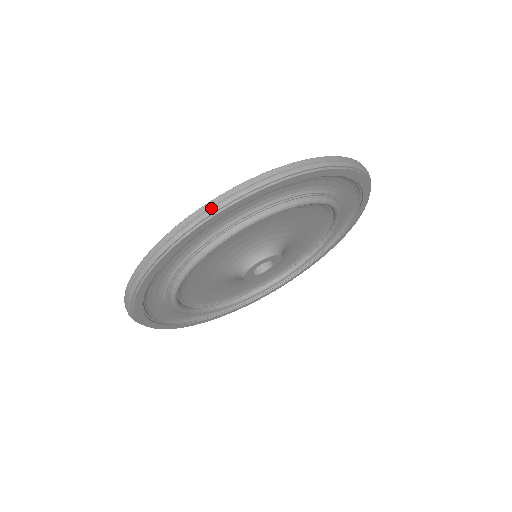
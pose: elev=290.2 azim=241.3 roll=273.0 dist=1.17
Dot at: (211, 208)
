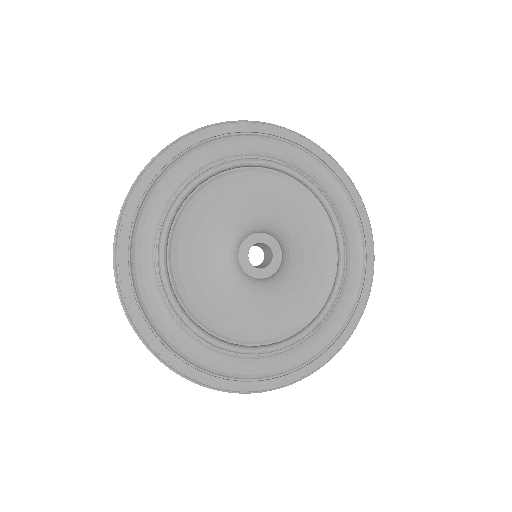
Dot at: (208, 127)
